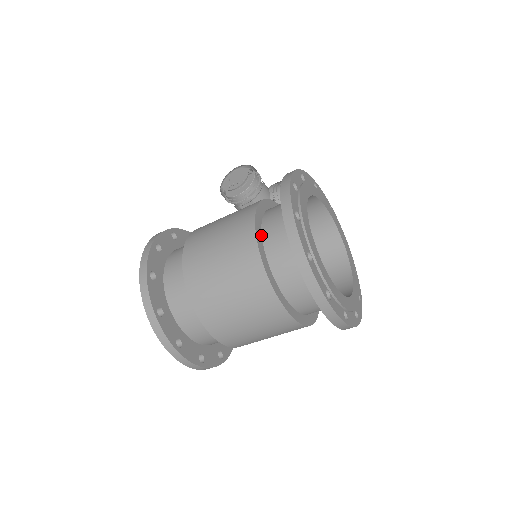
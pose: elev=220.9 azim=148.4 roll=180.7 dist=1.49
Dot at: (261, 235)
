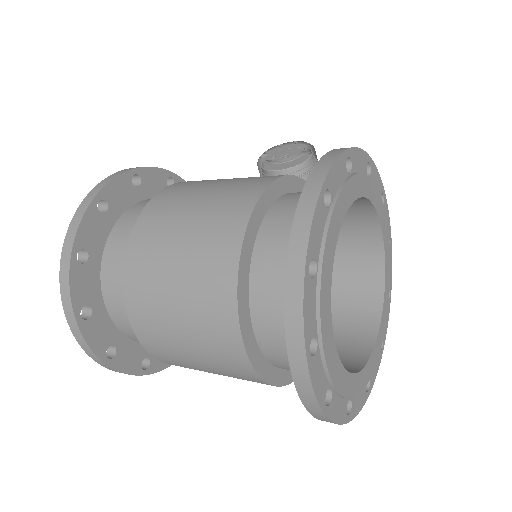
Dot at: (265, 213)
